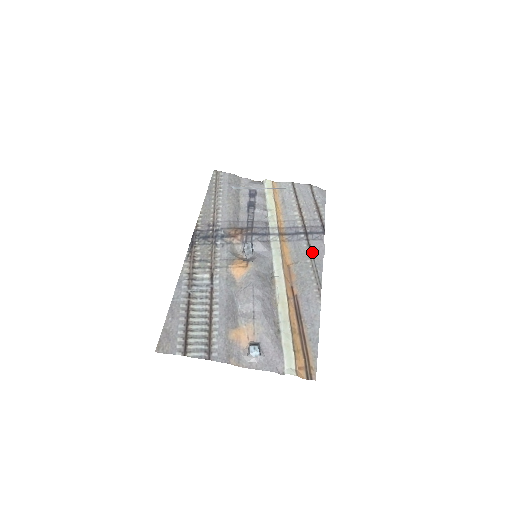
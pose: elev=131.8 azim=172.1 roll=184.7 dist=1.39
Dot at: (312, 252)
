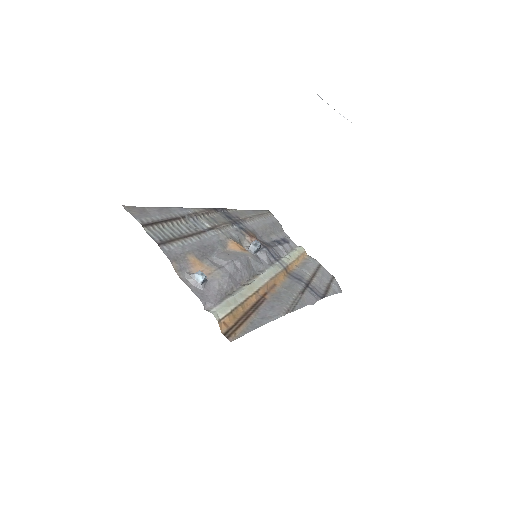
Dot at: (303, 294)
